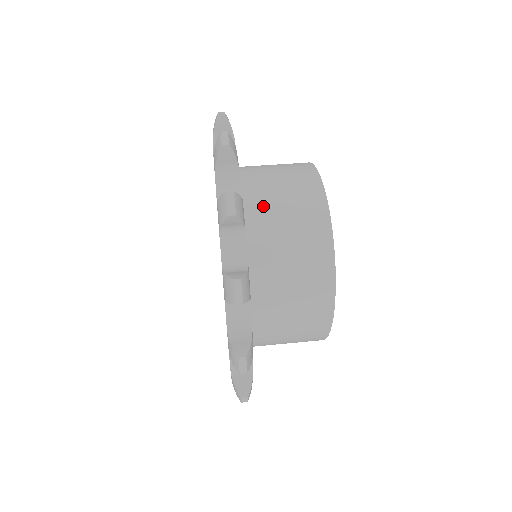
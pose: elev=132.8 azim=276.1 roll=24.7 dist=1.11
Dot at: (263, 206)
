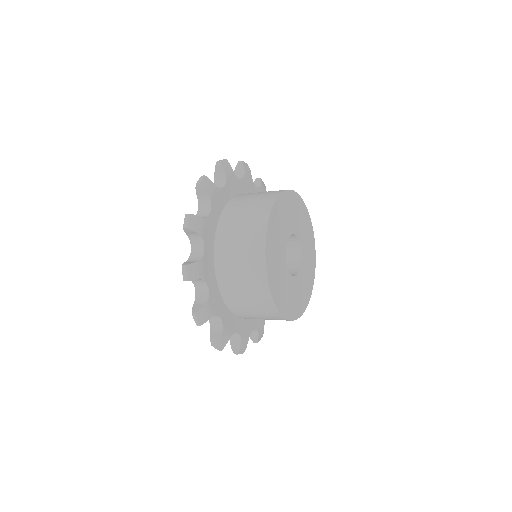
Dot at: occluded
